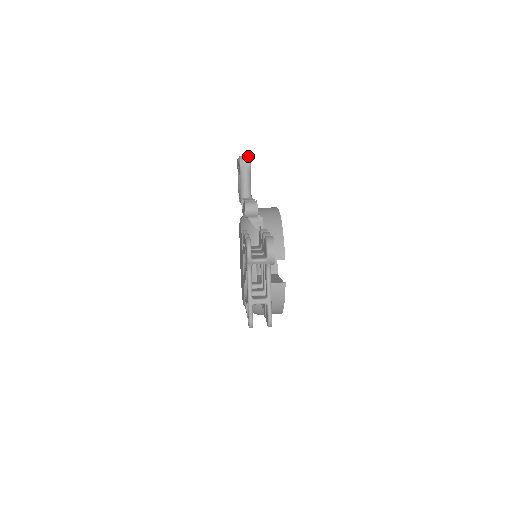
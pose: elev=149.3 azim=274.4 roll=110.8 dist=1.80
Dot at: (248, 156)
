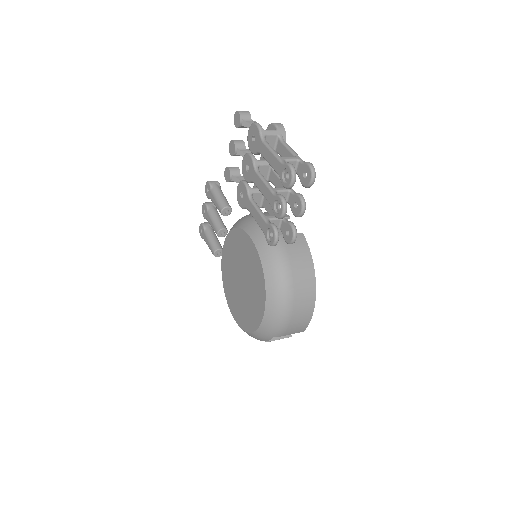
Dot at: occluded
